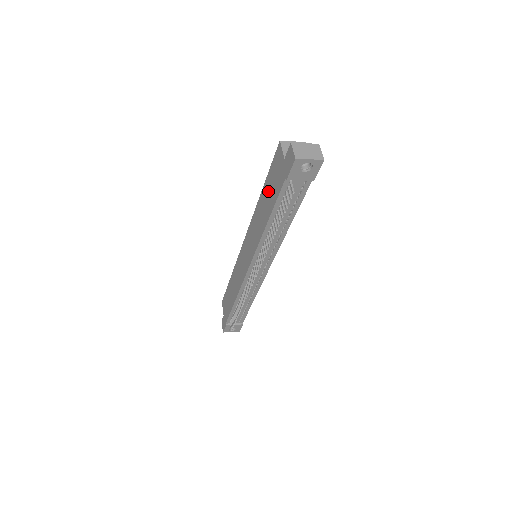
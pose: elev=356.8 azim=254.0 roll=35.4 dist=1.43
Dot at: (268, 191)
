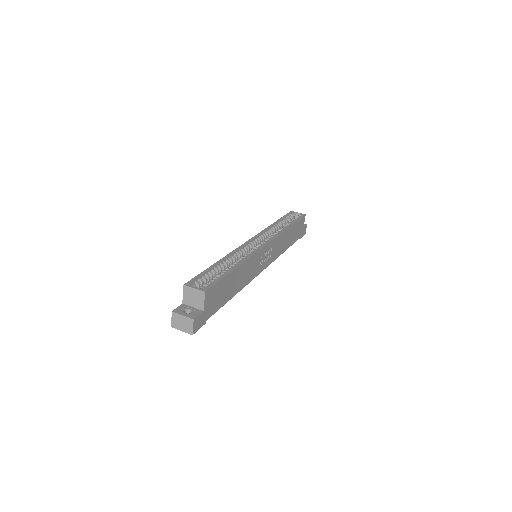
Dot at: occluded
